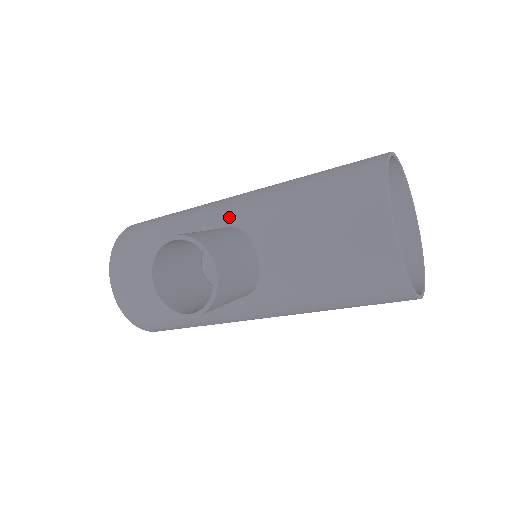
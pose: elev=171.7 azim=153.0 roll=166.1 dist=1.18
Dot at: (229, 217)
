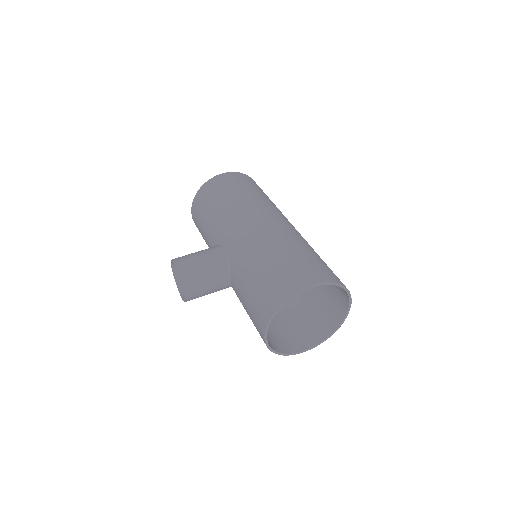
Dot at: (230, 244)
